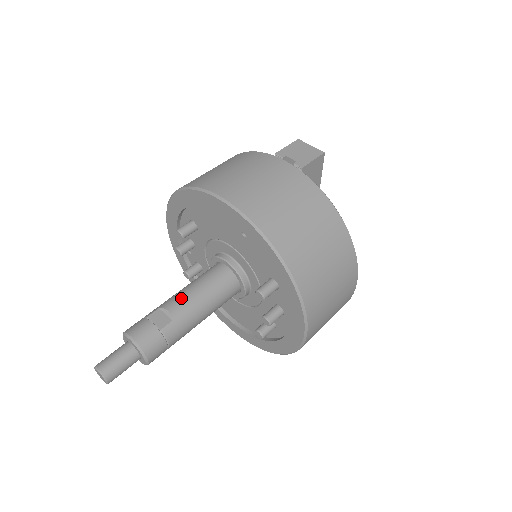
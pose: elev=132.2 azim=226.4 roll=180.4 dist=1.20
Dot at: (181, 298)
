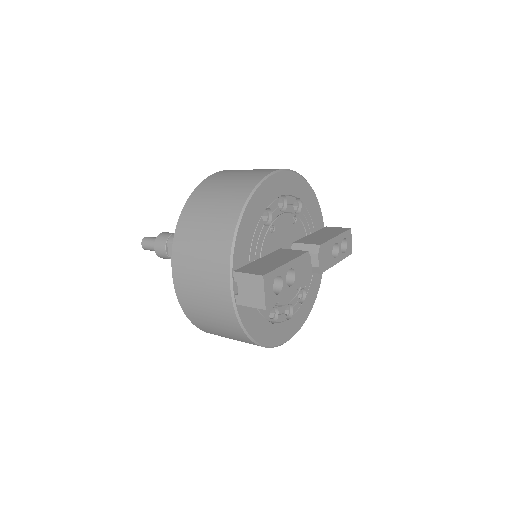
Dot at: occluded
